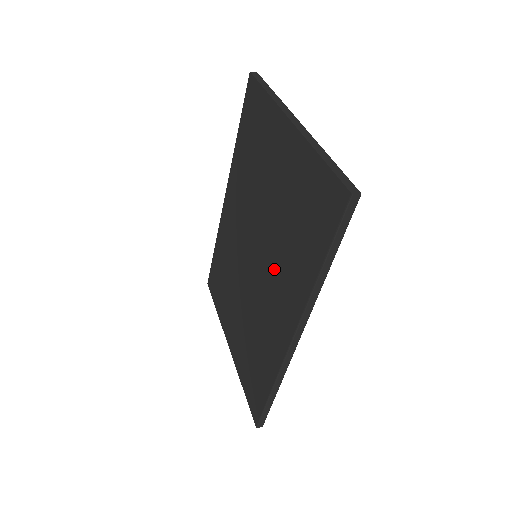
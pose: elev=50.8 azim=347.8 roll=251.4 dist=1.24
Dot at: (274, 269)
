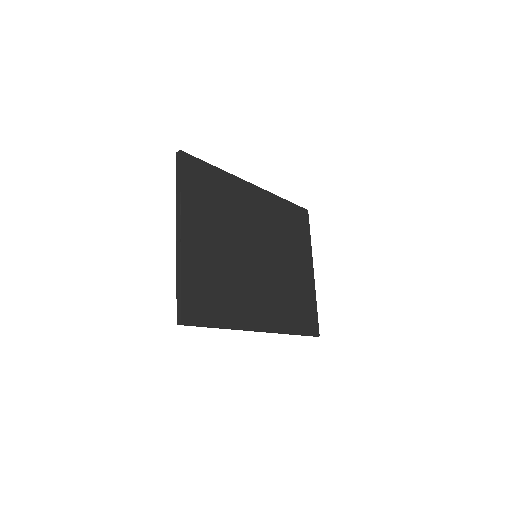
Dot at: occluded
